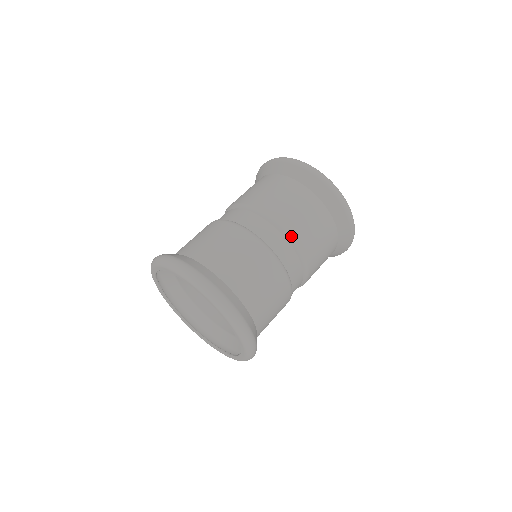
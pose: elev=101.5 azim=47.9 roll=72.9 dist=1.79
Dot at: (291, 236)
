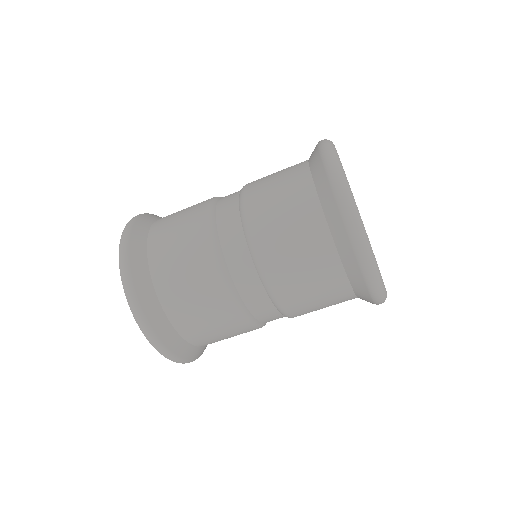
Dot at: (257, 255)
